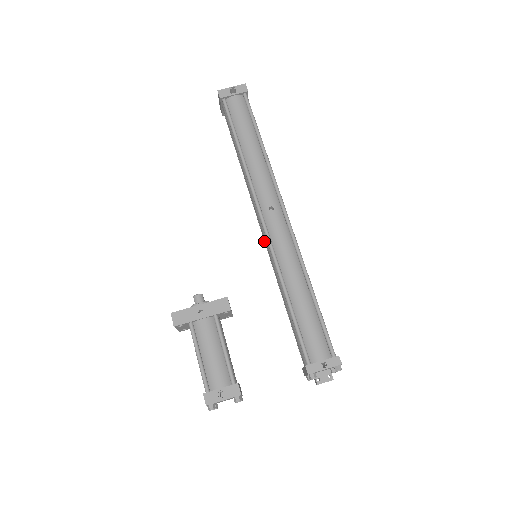
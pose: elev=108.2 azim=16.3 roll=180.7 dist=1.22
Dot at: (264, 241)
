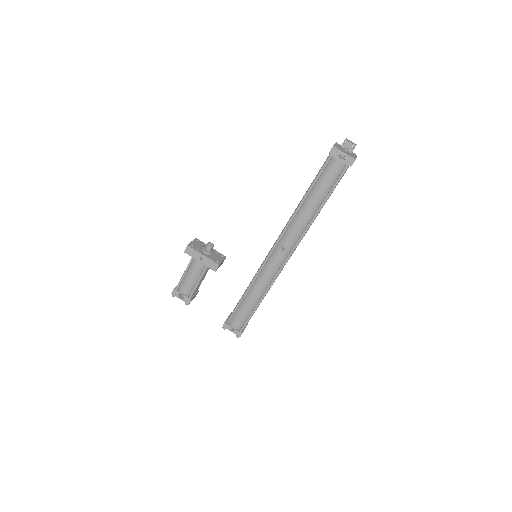
Dot at: occluded
